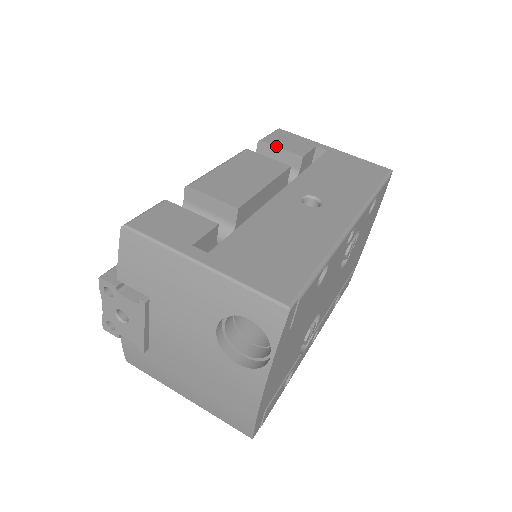
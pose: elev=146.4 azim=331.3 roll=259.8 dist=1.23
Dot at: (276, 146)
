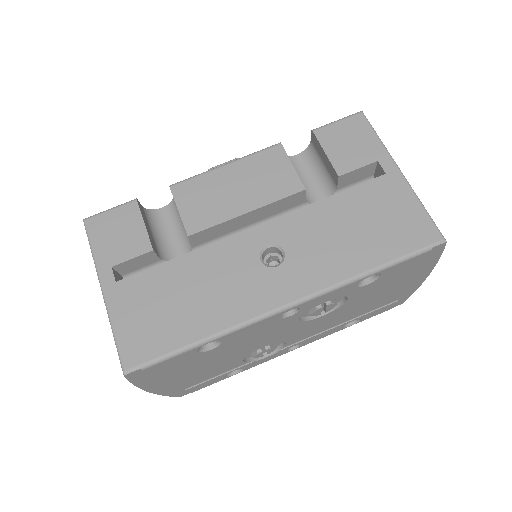
Dot at: (322, 147)
